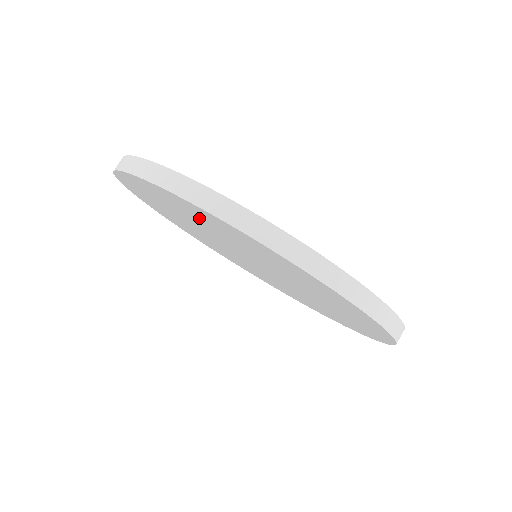
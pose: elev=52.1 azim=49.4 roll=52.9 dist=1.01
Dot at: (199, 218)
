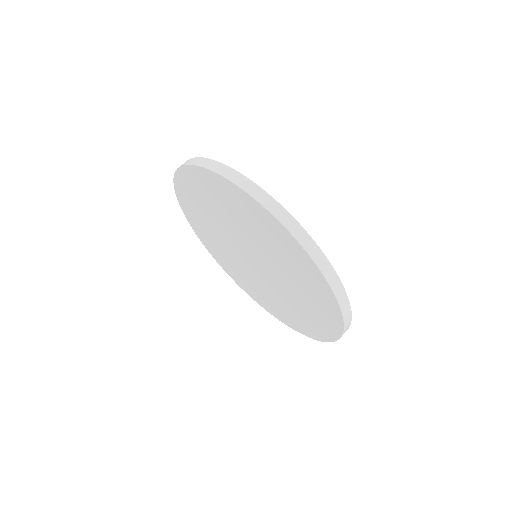
Dot at: (206, 197)
